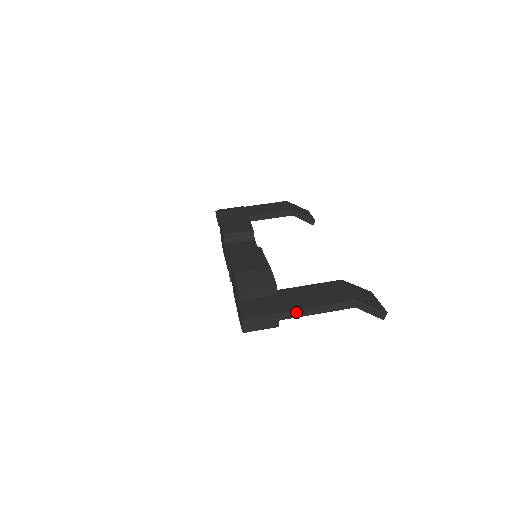
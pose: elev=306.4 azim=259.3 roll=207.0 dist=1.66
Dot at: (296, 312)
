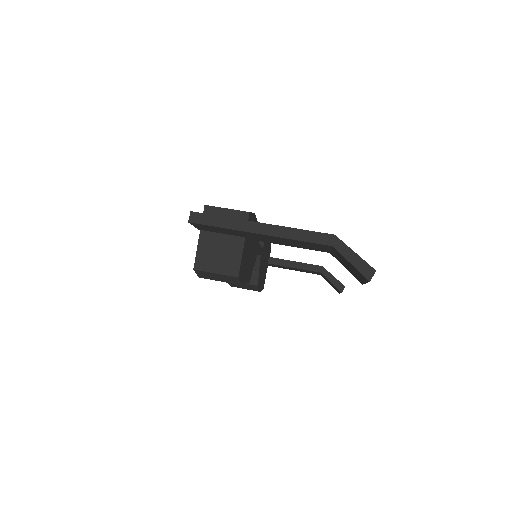
Dot at: (256, 225)
